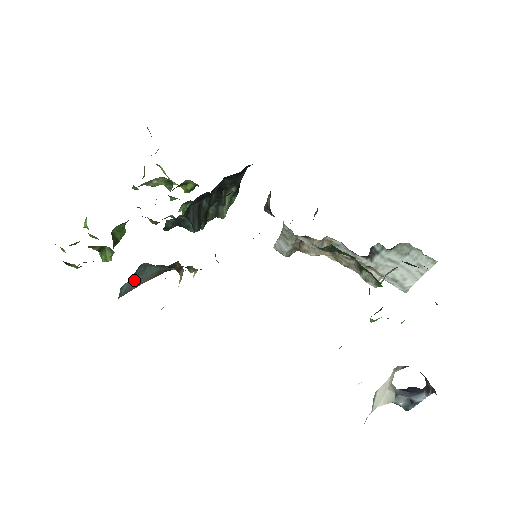
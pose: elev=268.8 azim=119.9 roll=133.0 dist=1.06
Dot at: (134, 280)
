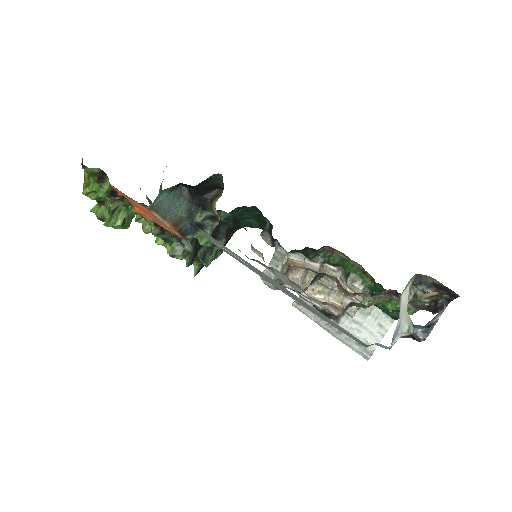
Dot at: (168, 201)
